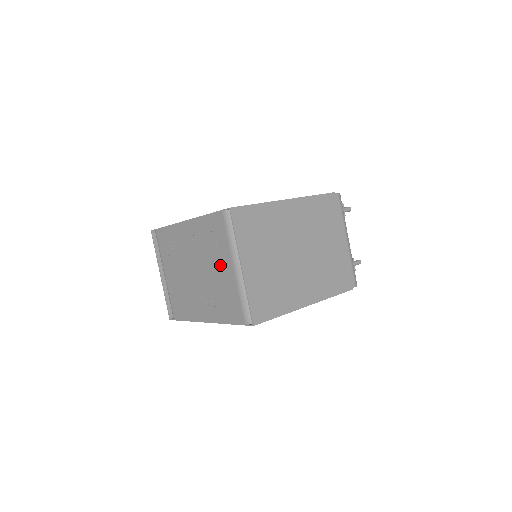
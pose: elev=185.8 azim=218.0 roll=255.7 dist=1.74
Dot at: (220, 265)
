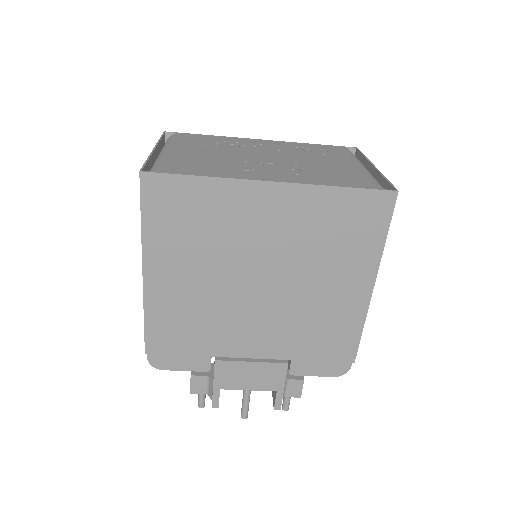
Dot at: (330, 161)
